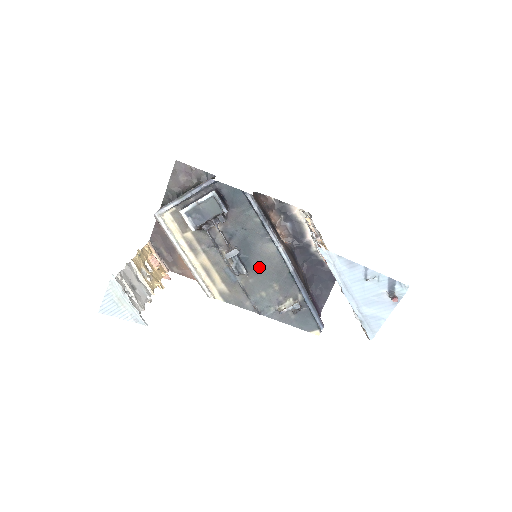
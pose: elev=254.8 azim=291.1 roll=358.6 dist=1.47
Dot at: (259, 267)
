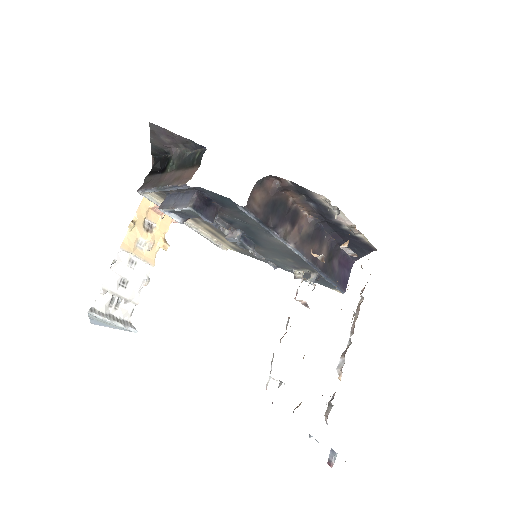
Dot at: (268, 247)
